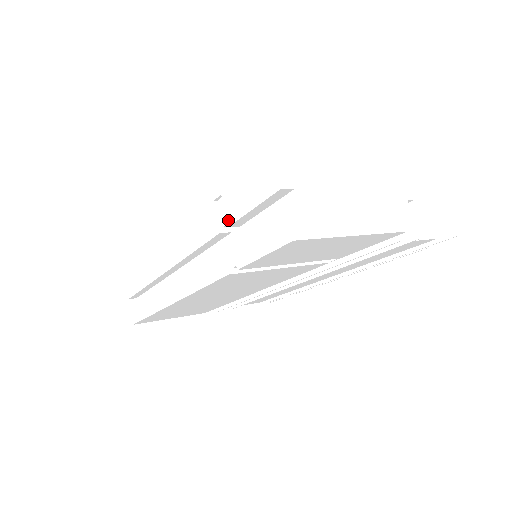
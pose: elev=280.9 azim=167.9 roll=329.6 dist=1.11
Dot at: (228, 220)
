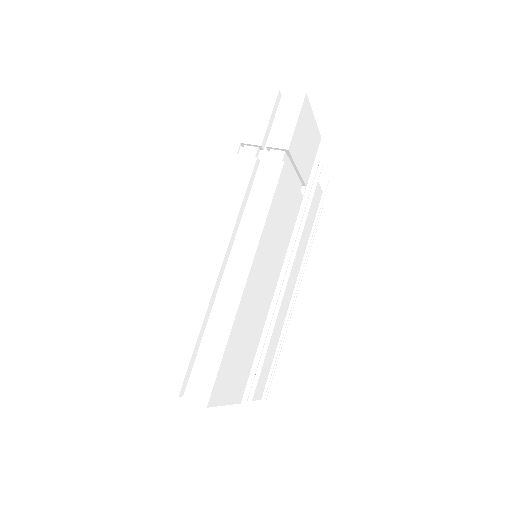
Dot at: (258, 143)
